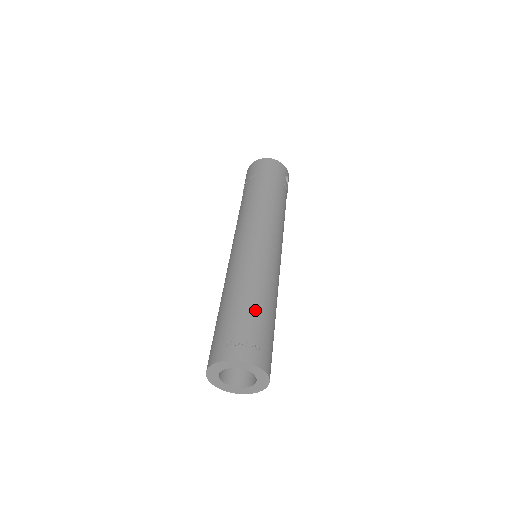
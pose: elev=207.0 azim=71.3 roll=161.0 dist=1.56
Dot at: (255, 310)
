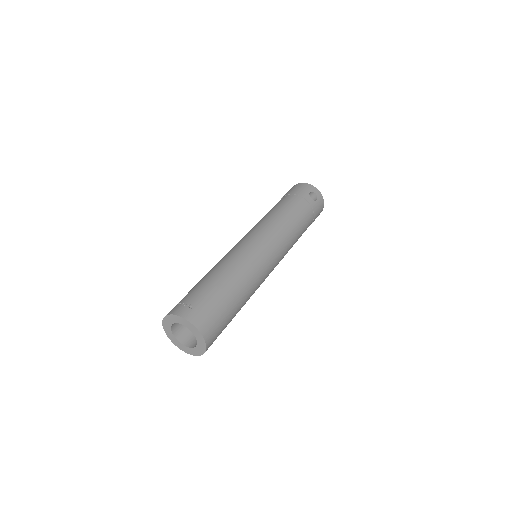
Dot at: (207, 283)
